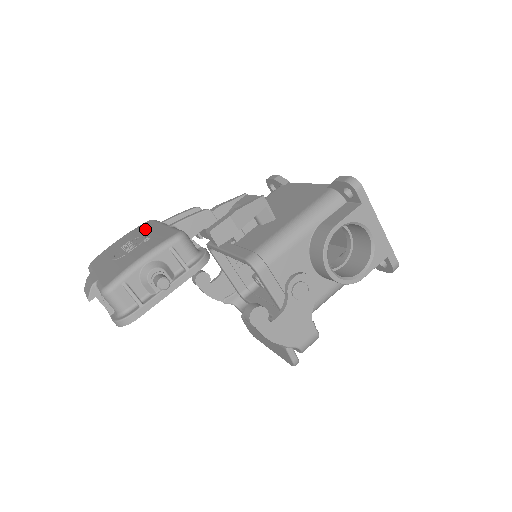
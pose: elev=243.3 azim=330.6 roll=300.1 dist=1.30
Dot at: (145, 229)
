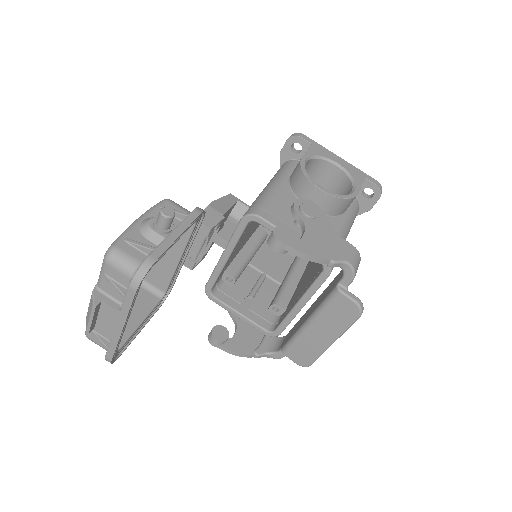
Dot at: occluded
